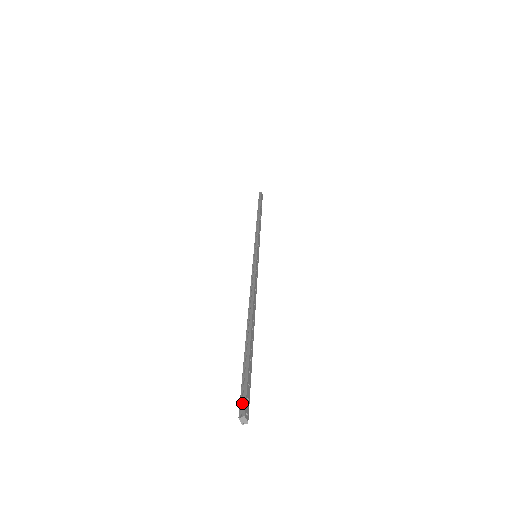
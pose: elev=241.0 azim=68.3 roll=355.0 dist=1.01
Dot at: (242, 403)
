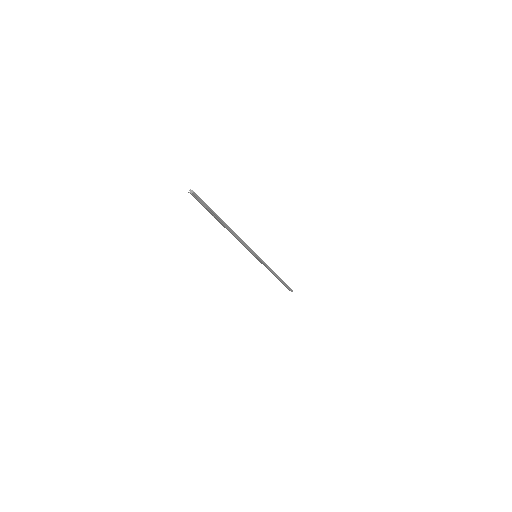
Dot at: occluded
